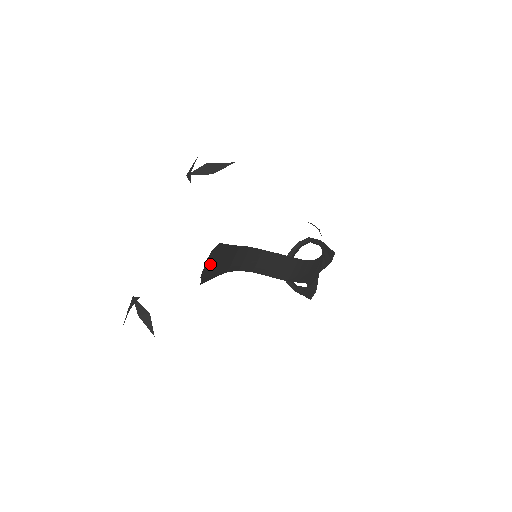
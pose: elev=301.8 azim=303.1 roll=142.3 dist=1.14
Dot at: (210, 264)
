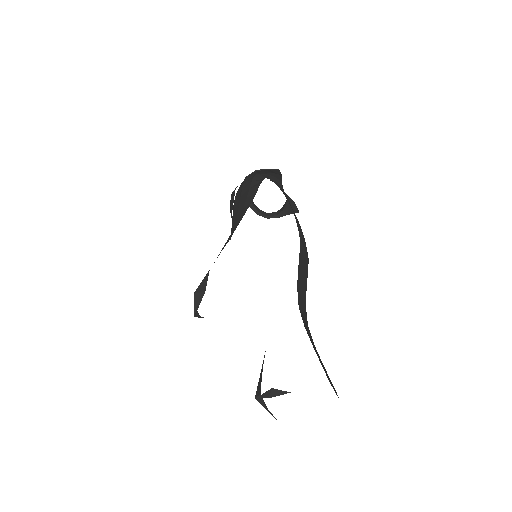
Dot at: (331, 384)
